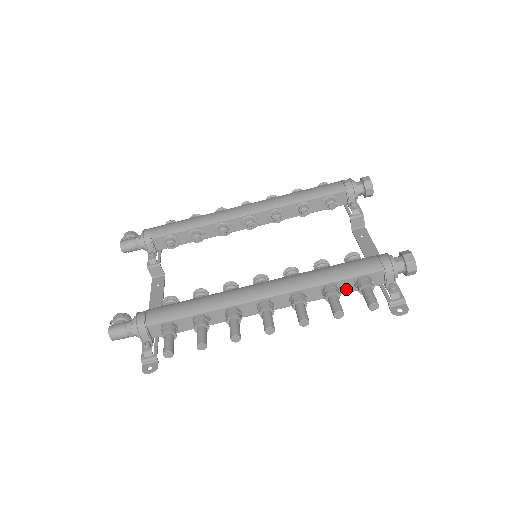
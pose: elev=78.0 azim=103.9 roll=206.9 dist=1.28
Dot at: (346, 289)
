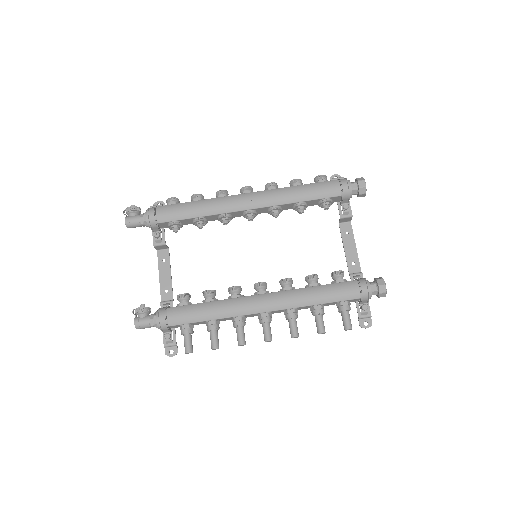
Dot at: occluded
